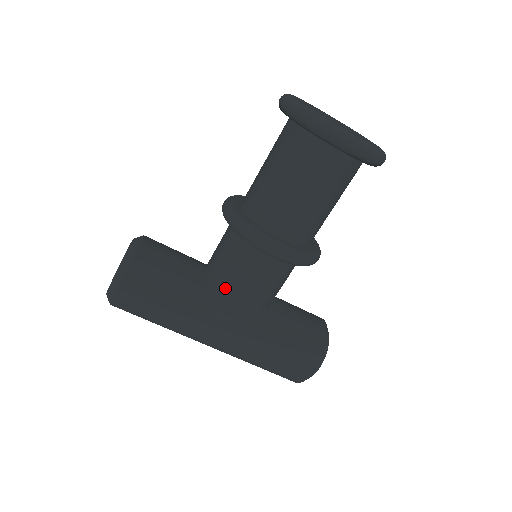
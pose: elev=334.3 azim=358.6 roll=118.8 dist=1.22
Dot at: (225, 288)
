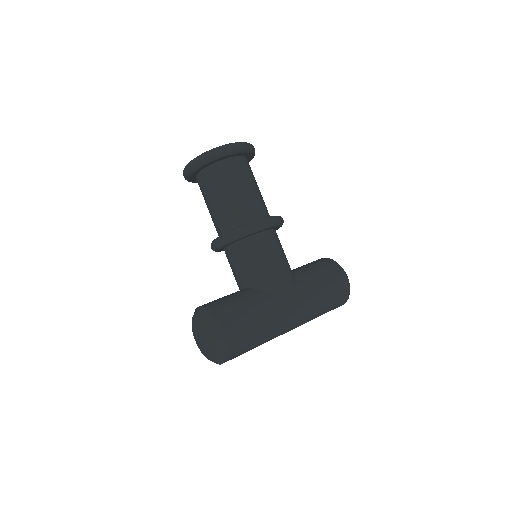
Dot at: (266, 275)
